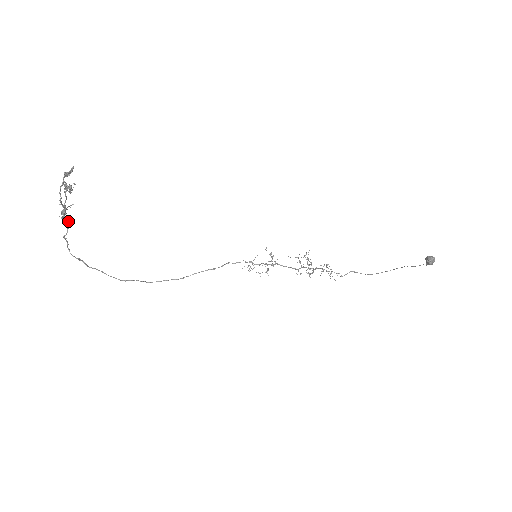
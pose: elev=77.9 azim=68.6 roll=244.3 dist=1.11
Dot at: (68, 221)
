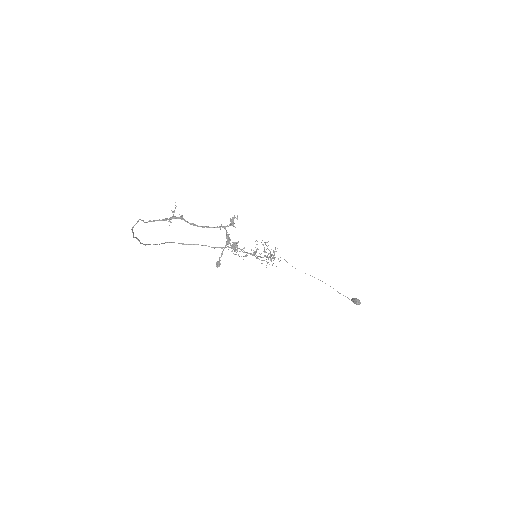
Dot at: occluded
